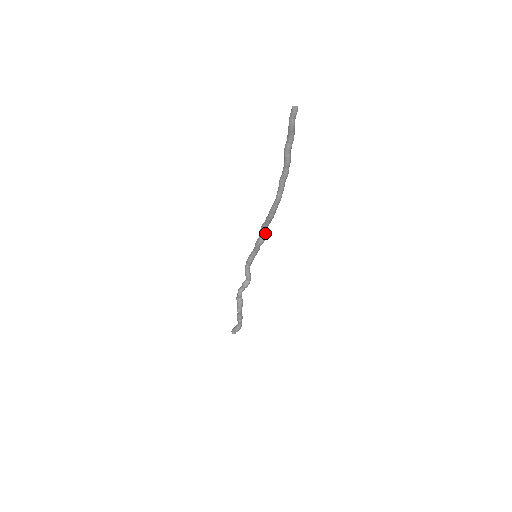
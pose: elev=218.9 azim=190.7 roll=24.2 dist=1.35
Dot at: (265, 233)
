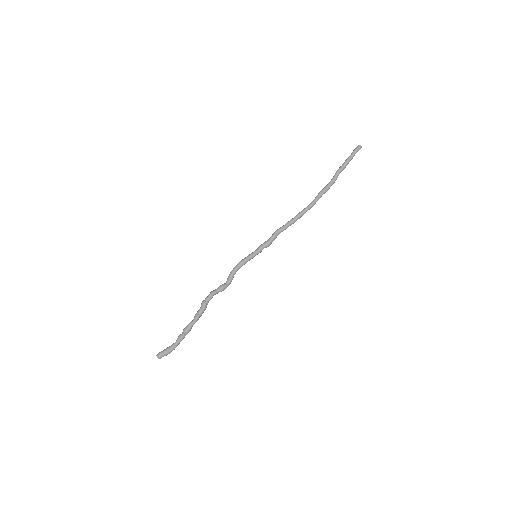
Dot at: (276, 237)
